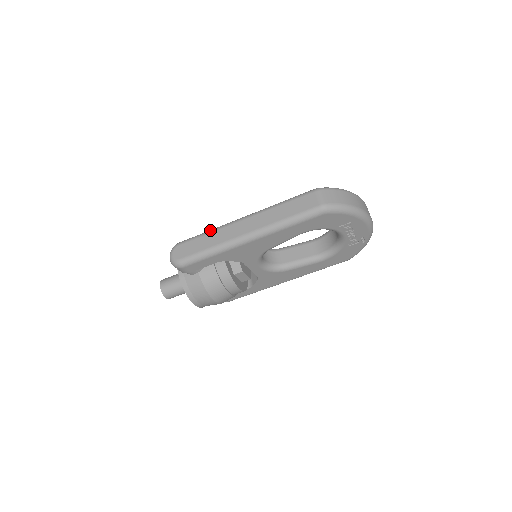
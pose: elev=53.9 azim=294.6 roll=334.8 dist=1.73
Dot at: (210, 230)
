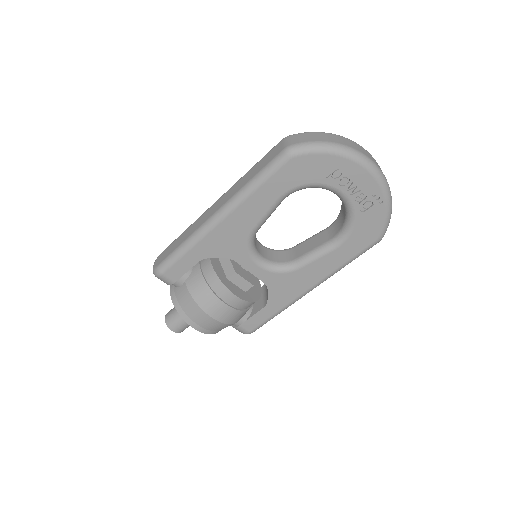
Dot at: (188, 227)
